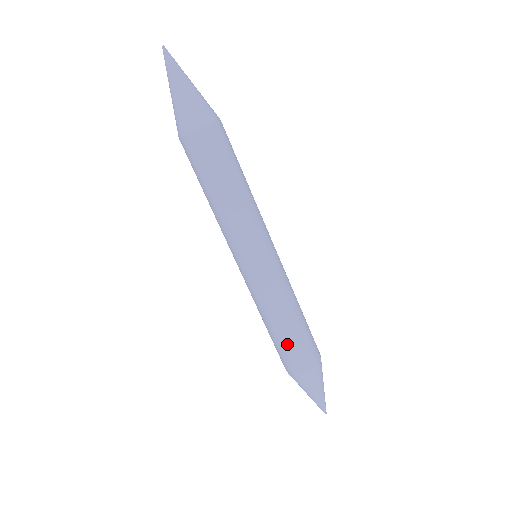
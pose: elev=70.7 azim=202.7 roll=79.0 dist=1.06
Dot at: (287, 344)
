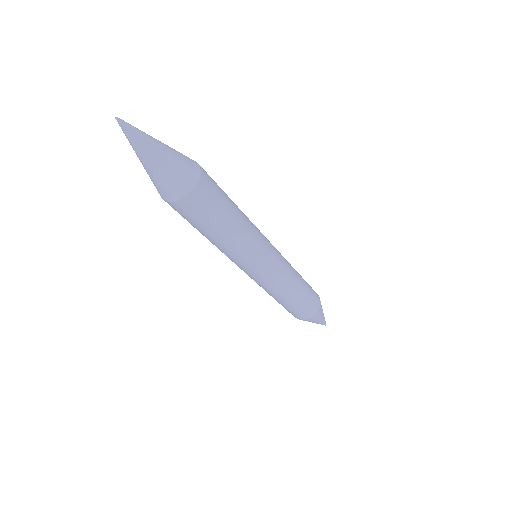
Dot at: (301, 304)
